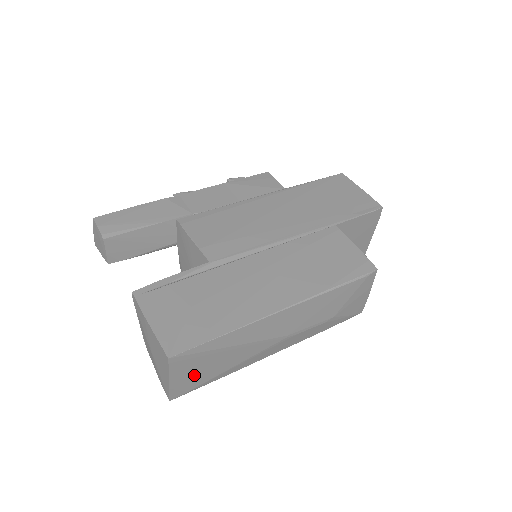
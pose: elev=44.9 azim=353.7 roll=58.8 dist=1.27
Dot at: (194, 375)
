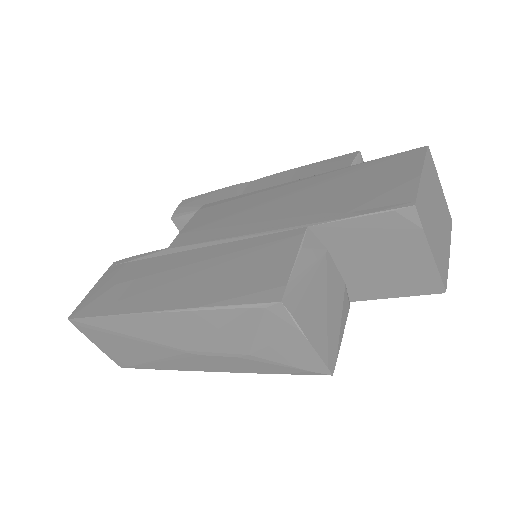
Dot at: (115, 350)
